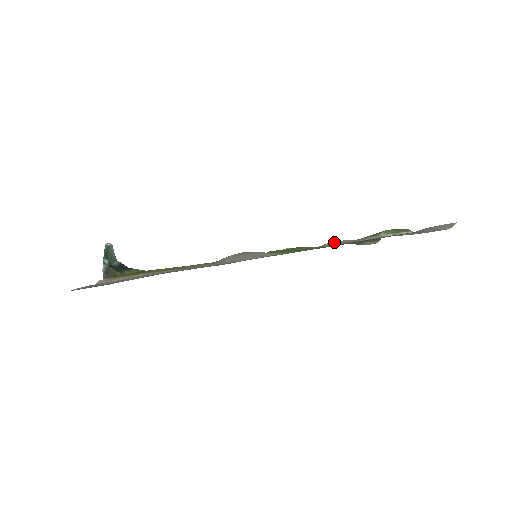
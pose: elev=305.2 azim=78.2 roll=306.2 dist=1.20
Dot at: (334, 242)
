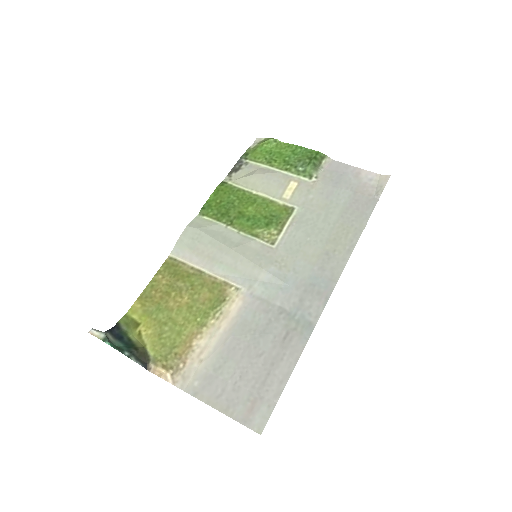
Dot at: (264, 181)
